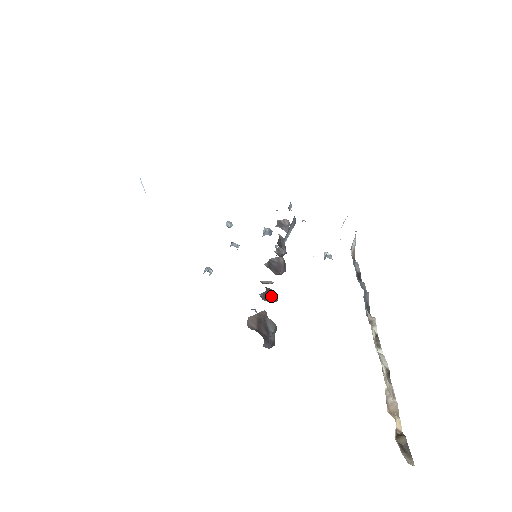
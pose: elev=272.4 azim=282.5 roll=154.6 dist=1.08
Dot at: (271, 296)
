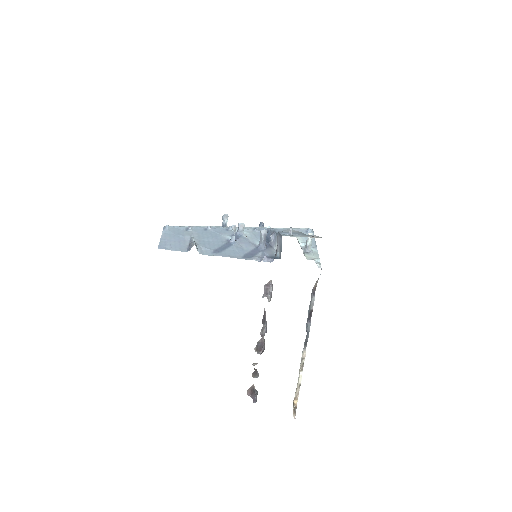
Dot at: (257, 373)
